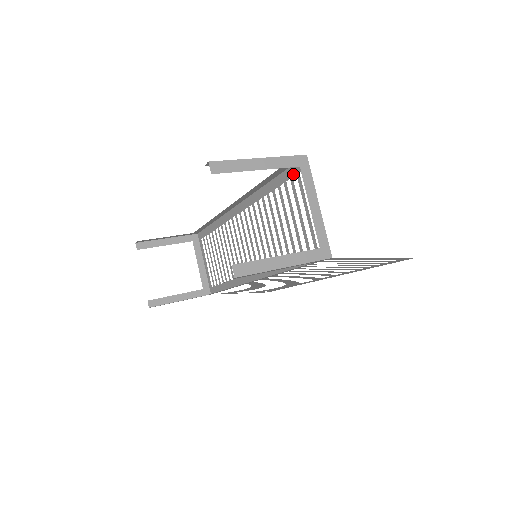
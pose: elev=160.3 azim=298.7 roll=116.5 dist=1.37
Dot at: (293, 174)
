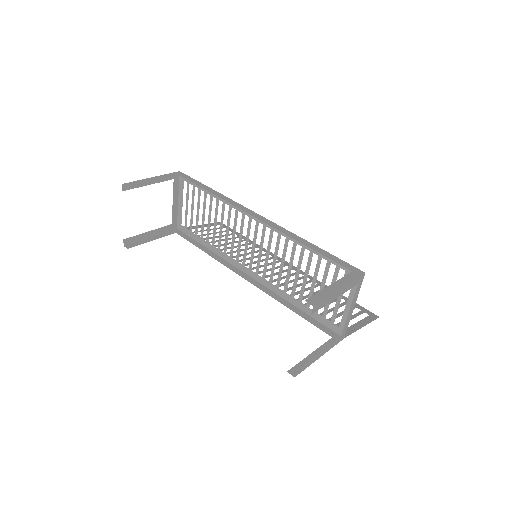
Dot at: (342, 267)
